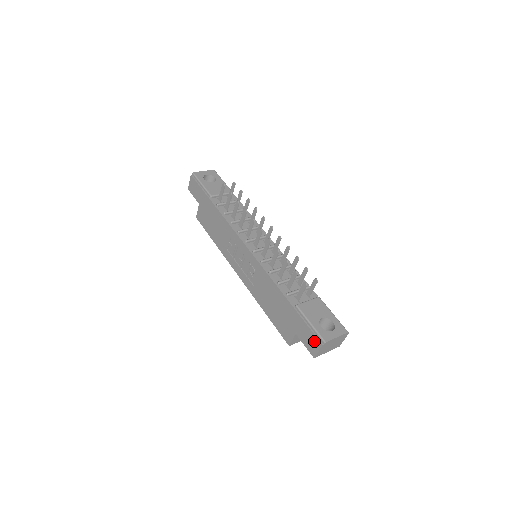
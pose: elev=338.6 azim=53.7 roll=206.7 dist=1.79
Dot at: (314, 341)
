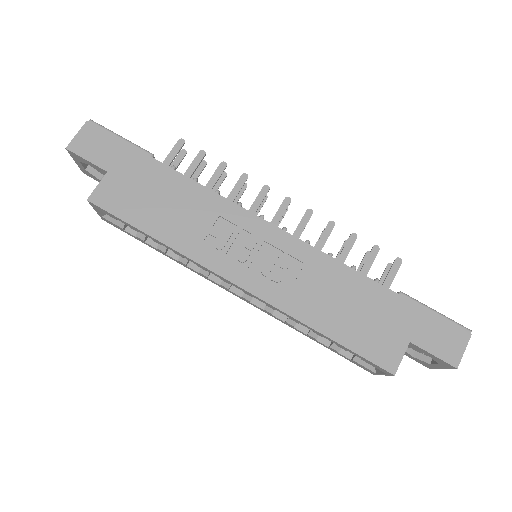
Dot at: (454, 335)
